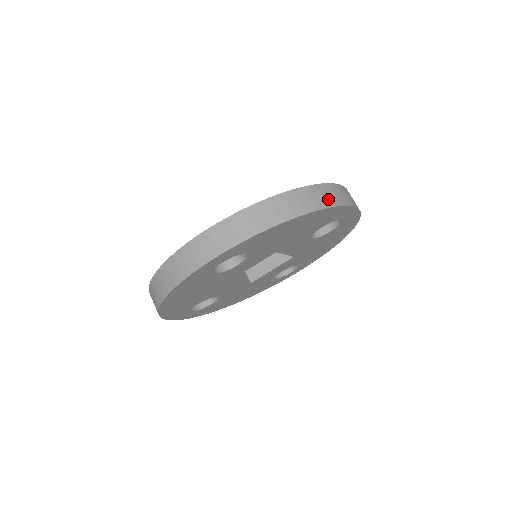
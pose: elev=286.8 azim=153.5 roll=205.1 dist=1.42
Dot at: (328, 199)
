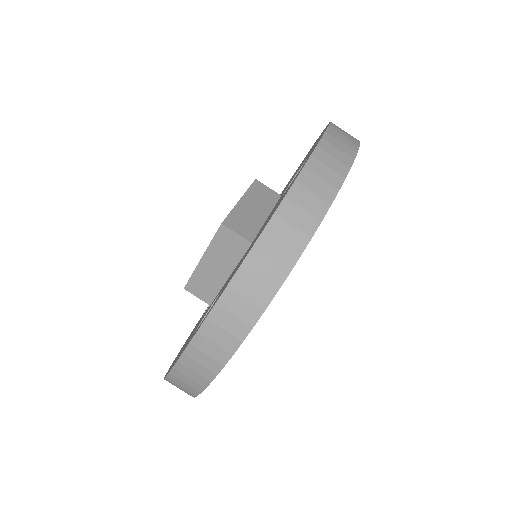
Dot at: (315, 203)
